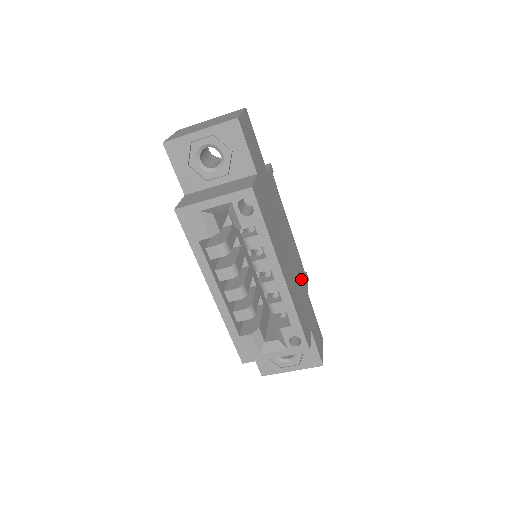
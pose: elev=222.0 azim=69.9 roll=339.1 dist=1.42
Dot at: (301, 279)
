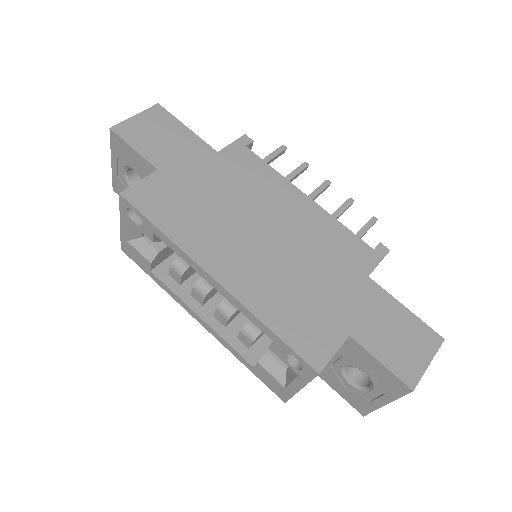
Dot at: (332, 261)
